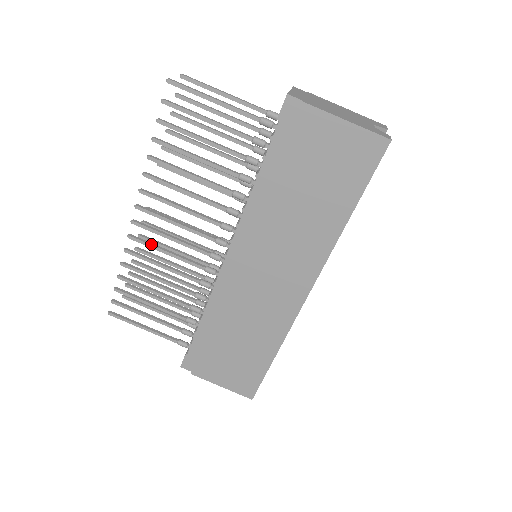
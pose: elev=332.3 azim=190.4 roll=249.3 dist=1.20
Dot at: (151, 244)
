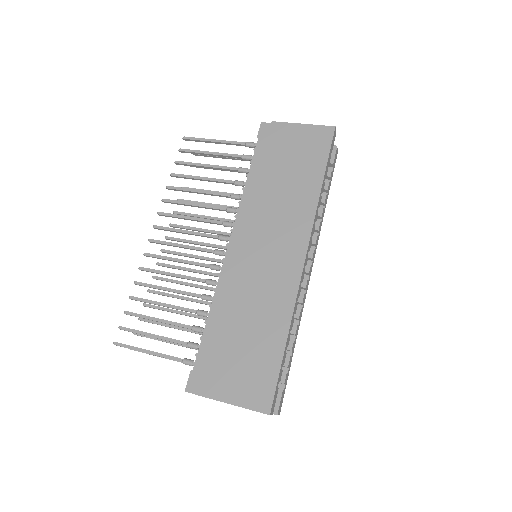
Dot at: (163, 256)
